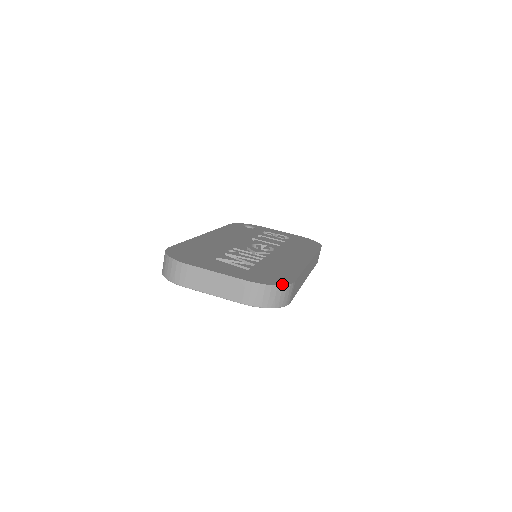
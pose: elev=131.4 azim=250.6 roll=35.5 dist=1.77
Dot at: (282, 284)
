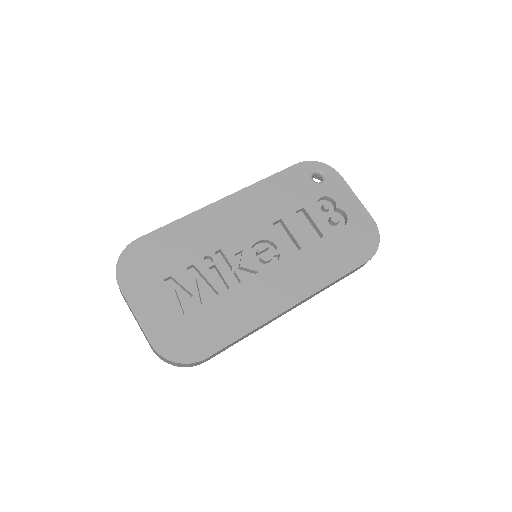
Dot at: (183, 361)
